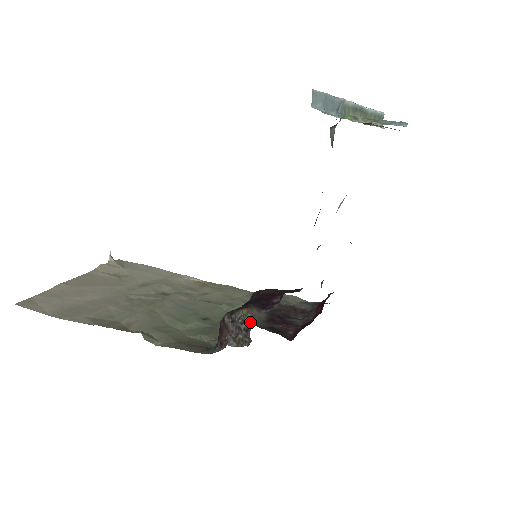
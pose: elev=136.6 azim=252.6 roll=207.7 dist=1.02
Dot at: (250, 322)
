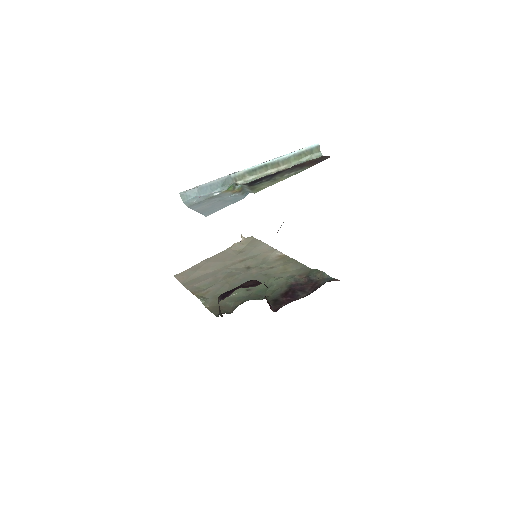
Dot at: occluded
